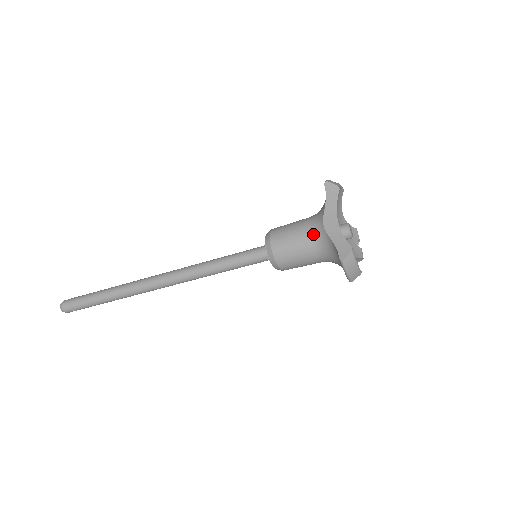
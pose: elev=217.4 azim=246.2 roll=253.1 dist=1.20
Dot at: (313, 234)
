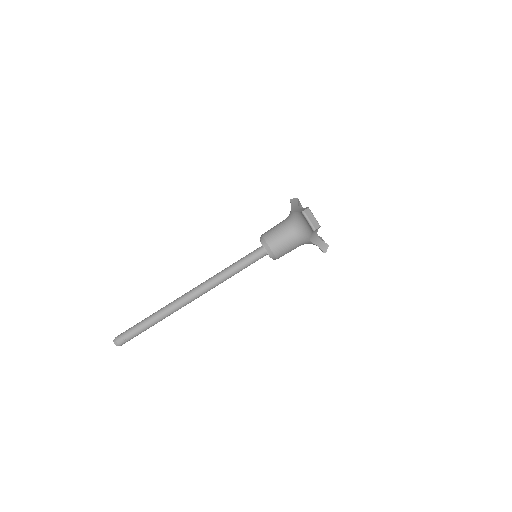
Dot at: (287, 220)
